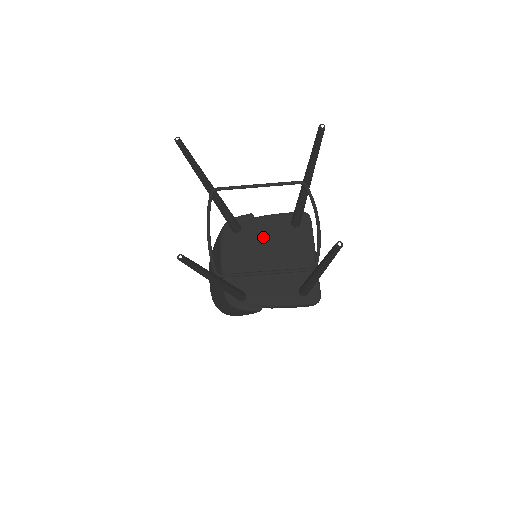
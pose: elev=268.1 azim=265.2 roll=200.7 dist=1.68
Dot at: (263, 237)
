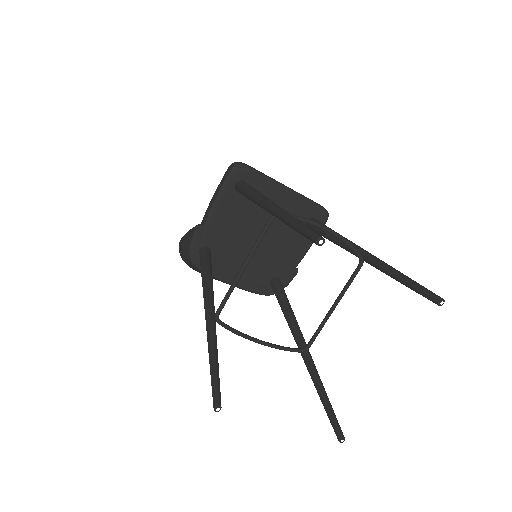
Dot at: (233, 230)
